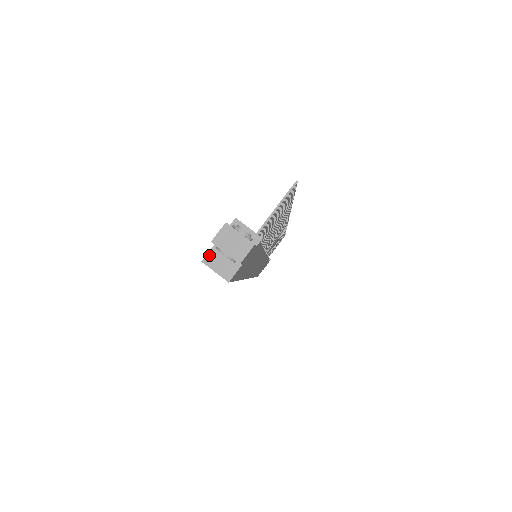
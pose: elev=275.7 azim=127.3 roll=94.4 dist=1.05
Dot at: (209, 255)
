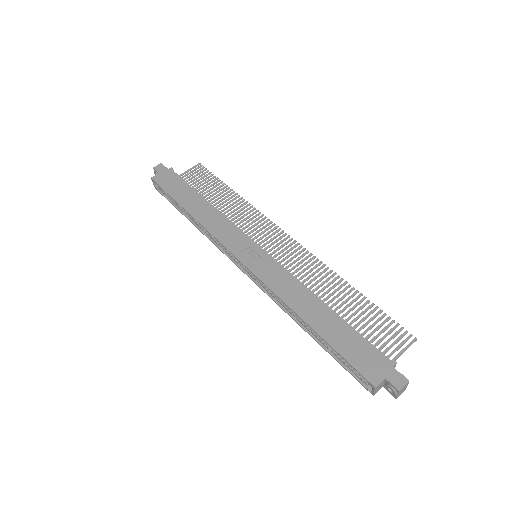
Dot at: (380, 384)
